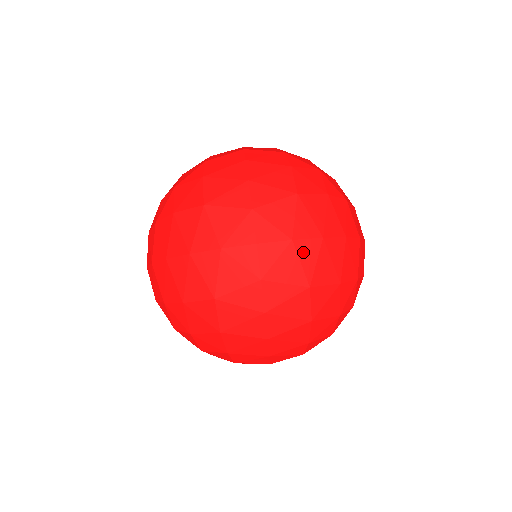
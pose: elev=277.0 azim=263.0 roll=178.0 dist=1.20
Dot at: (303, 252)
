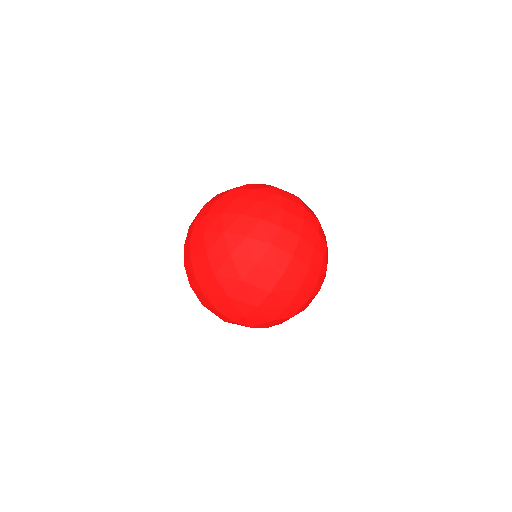
Dot at: occluded
